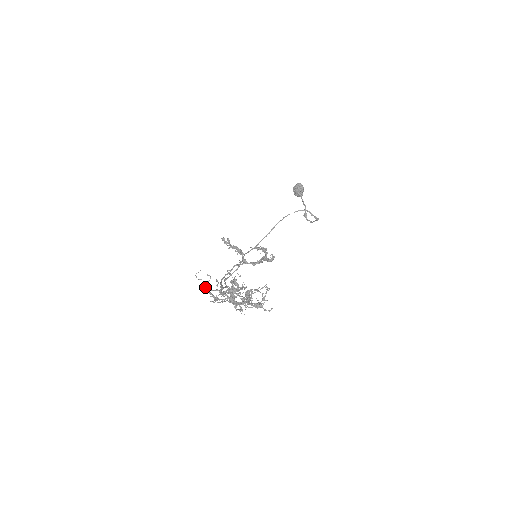
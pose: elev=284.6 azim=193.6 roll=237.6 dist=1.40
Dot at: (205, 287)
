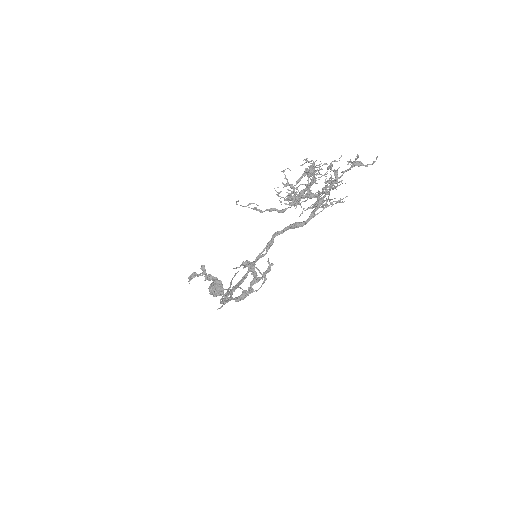
Dot at: (258, 209)
